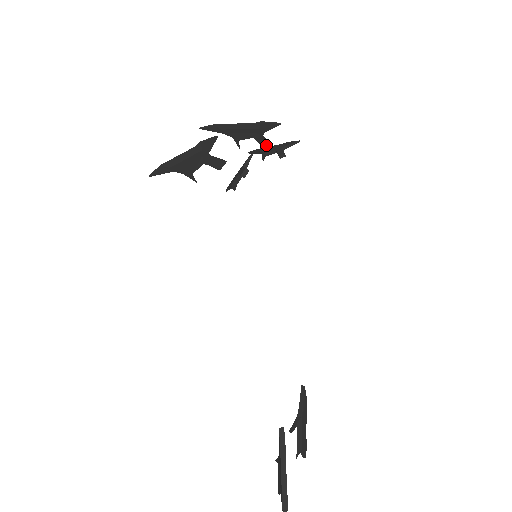
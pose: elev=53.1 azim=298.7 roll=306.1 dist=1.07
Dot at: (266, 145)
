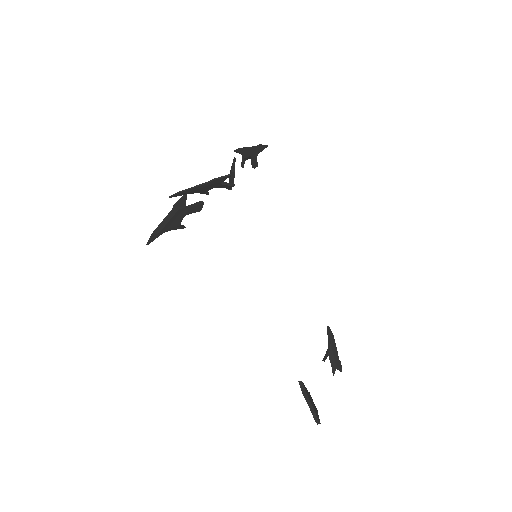
Dot at: (228, 187)
